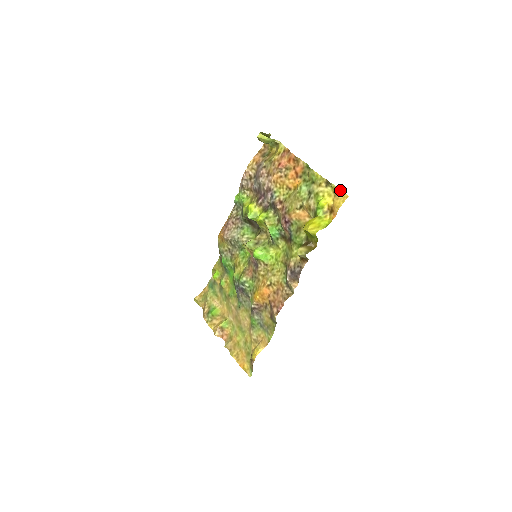
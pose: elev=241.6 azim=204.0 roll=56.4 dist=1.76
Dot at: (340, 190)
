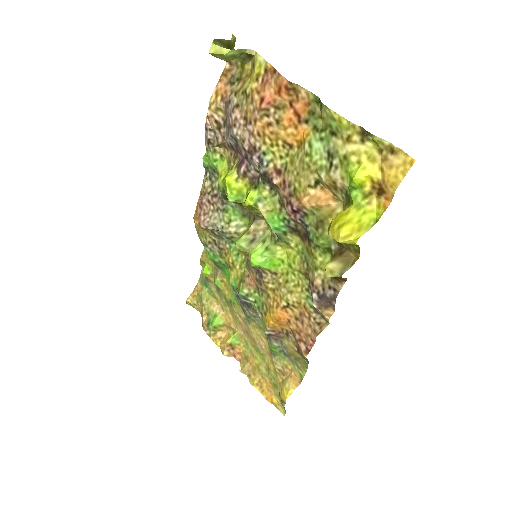
Dot at: (393, 148)
